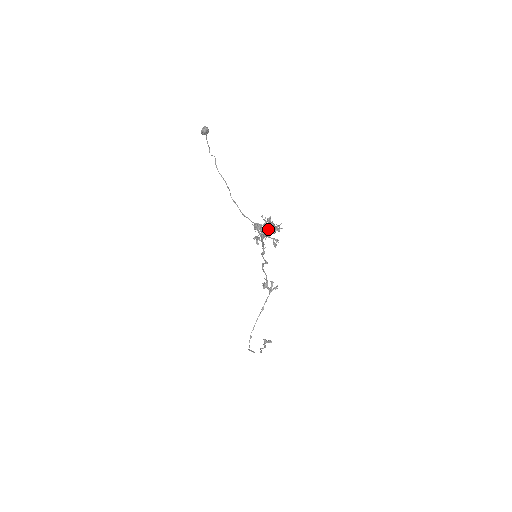
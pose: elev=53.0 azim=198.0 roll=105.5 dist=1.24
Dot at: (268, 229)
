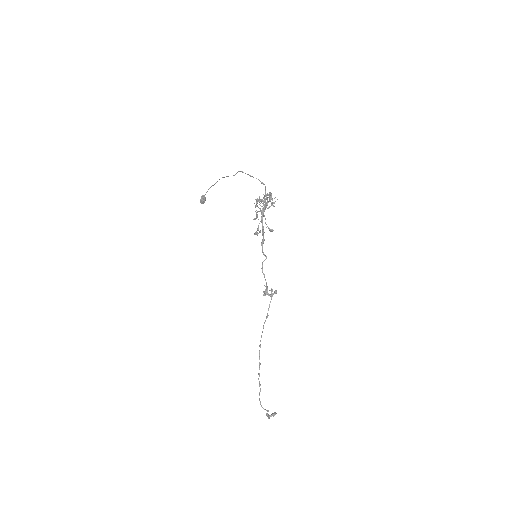
Dot at: (266, 207)
